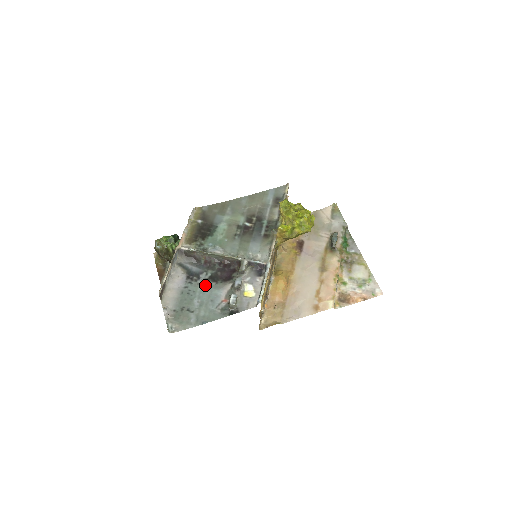
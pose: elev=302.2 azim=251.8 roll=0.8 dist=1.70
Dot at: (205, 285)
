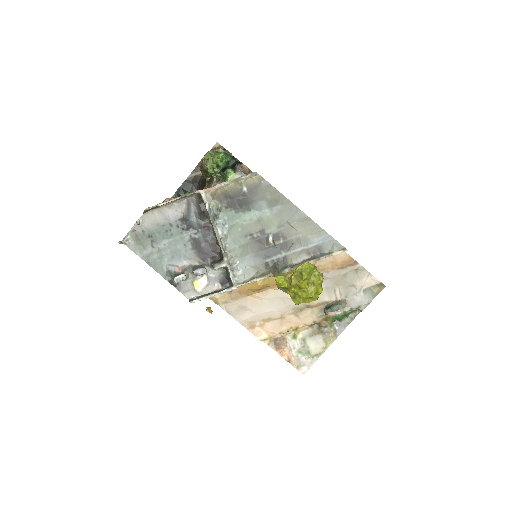
Dot at: (184, 240)
